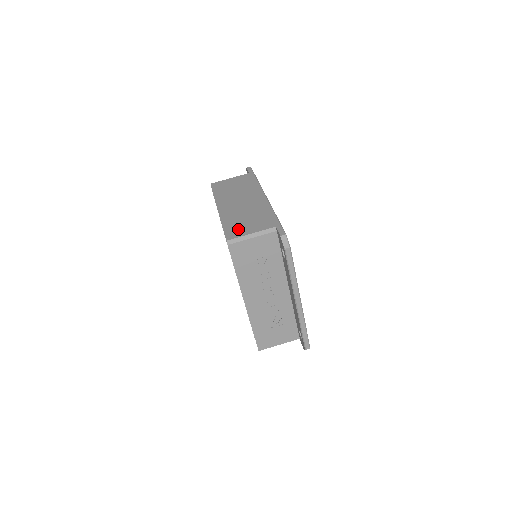
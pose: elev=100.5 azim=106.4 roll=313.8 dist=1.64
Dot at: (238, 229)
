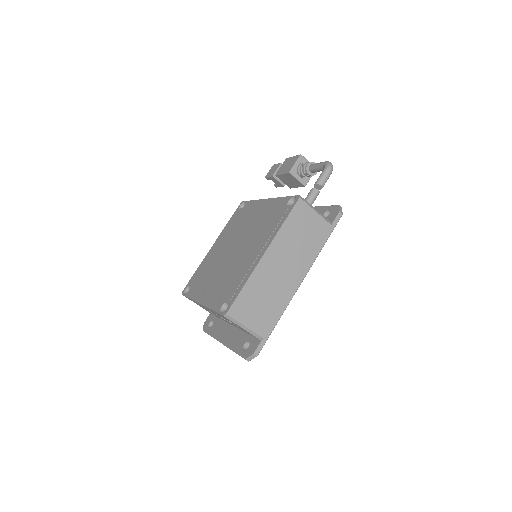
Dot at: (245, 308)
